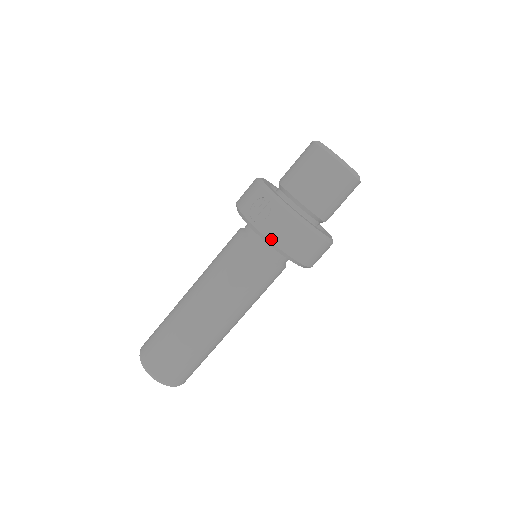
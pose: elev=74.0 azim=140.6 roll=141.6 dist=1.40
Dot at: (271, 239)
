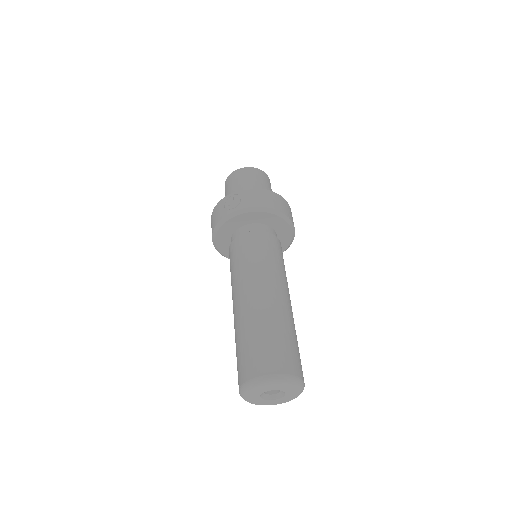
Dot at: (255, 206)
